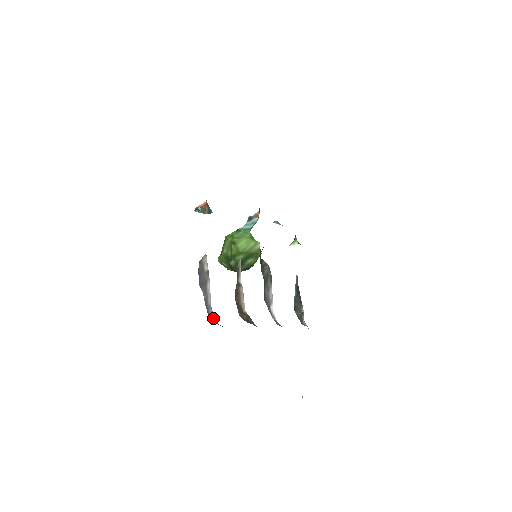
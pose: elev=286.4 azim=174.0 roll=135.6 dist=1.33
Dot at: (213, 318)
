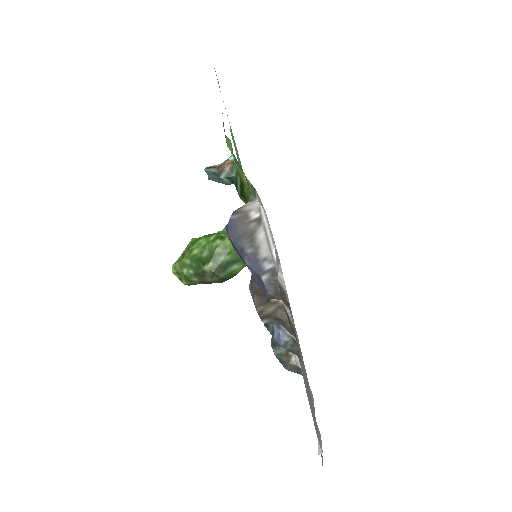
Dot at: (273, 274)
